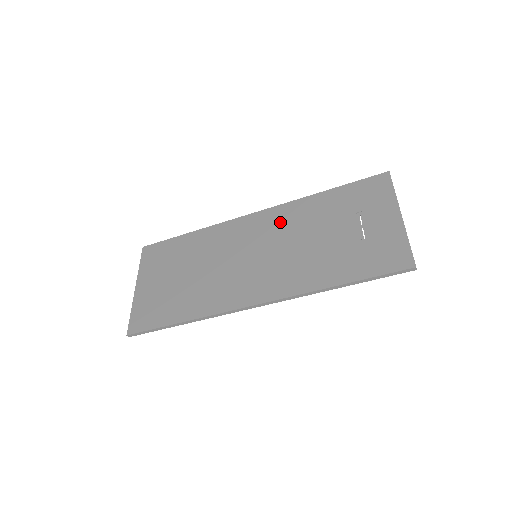
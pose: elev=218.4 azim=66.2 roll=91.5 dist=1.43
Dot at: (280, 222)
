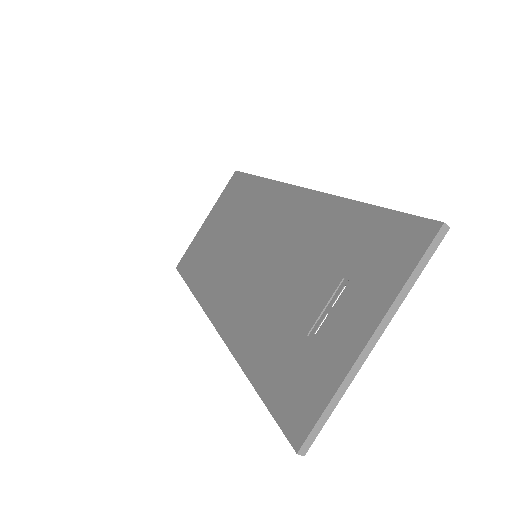
Dot at: (295, 222)
